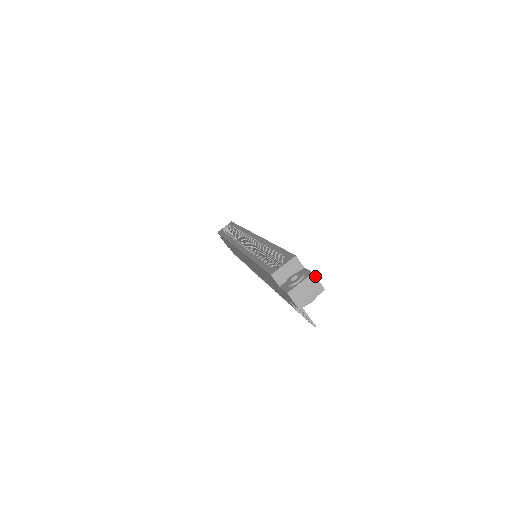
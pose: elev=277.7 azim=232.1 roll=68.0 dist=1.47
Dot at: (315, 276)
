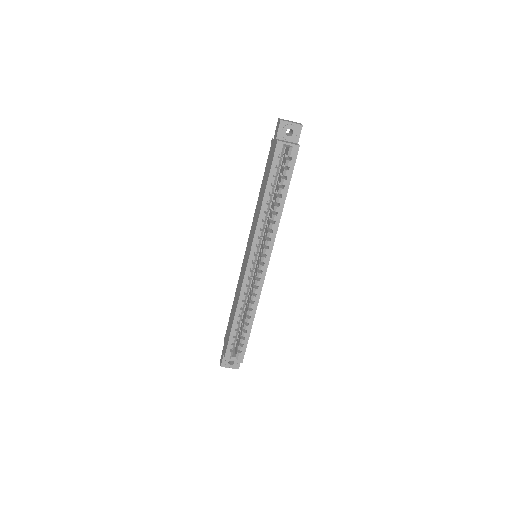
Dot at: (238, 368)
